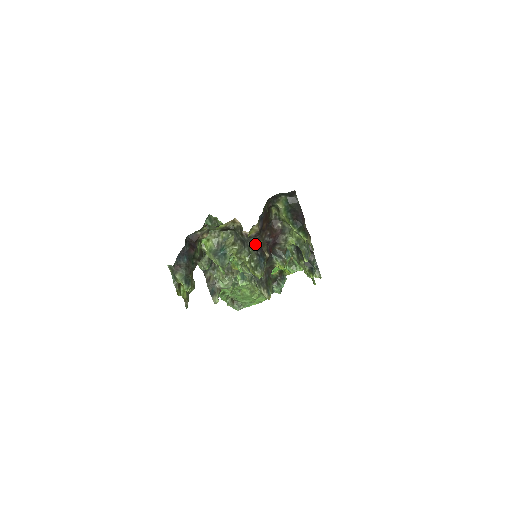
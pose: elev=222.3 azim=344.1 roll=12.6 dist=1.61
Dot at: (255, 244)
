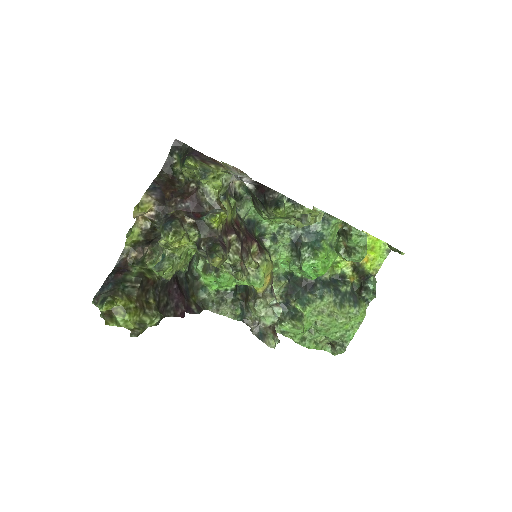
Dot at: (164, 218)
